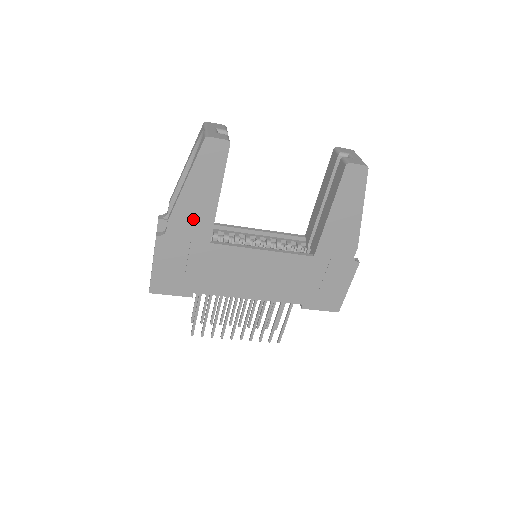
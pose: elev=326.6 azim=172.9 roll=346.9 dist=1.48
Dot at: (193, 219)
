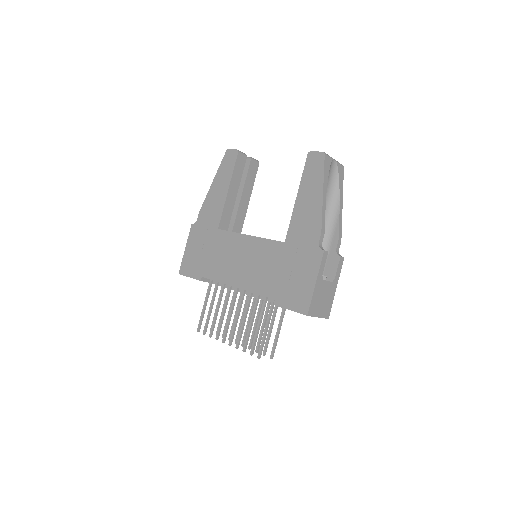
Dot at: (212, 209)
